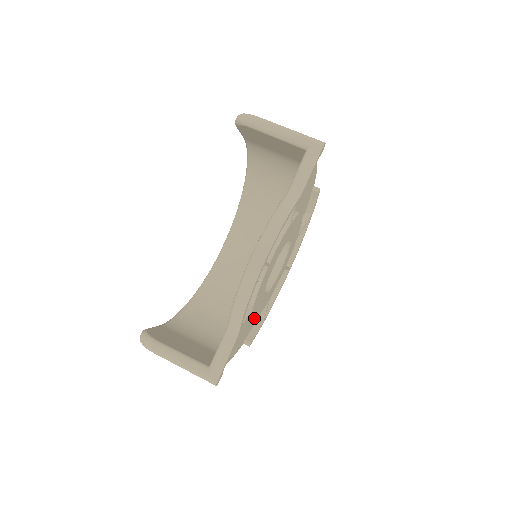
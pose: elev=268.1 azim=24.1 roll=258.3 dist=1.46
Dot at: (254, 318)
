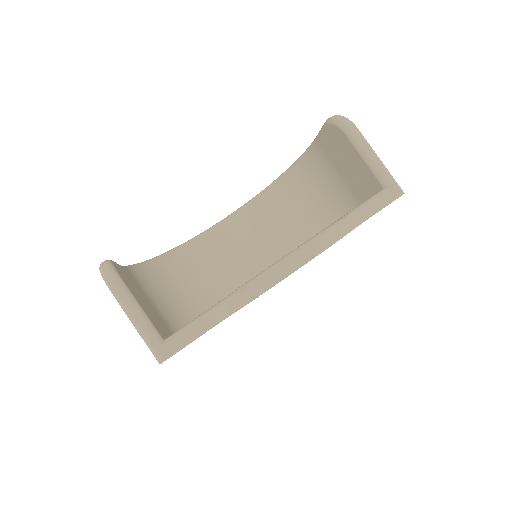
Dot at: occluded
